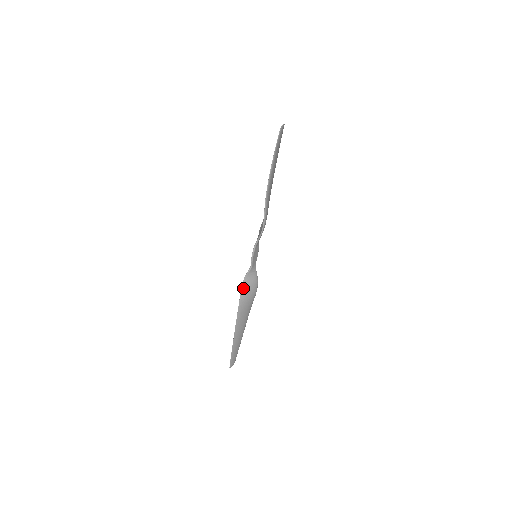
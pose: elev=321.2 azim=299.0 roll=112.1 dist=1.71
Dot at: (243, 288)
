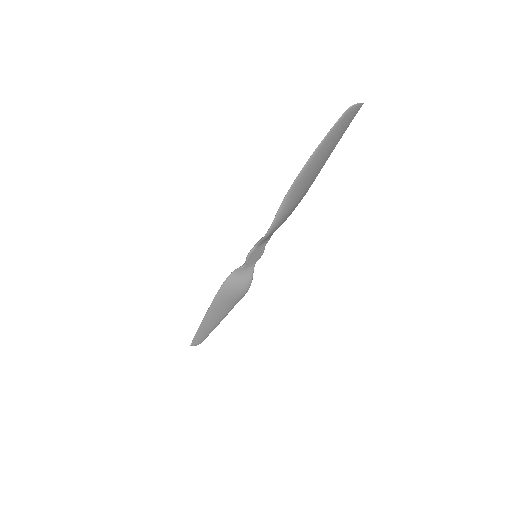
Dot at: (227, 281)
